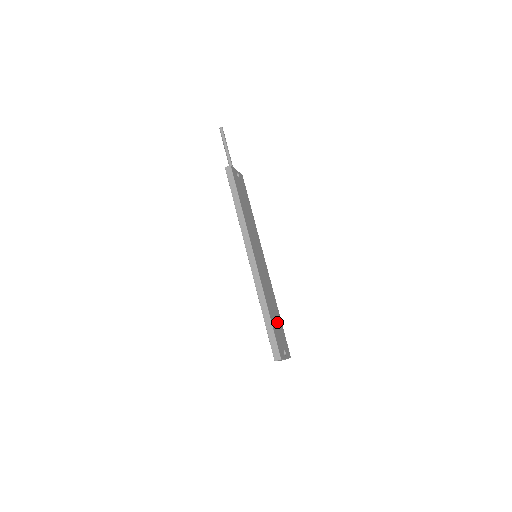
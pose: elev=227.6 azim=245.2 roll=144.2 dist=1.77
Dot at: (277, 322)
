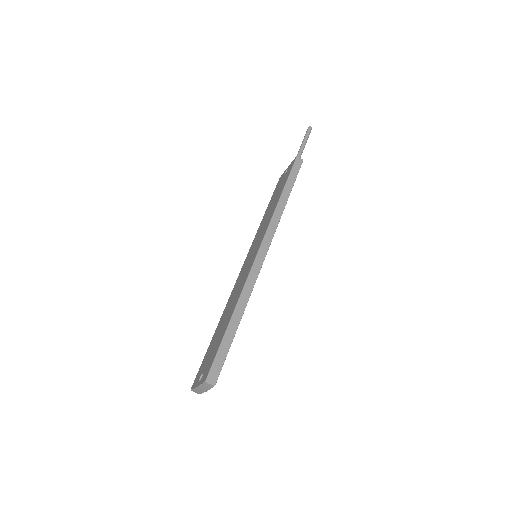
Dot at: occluded
